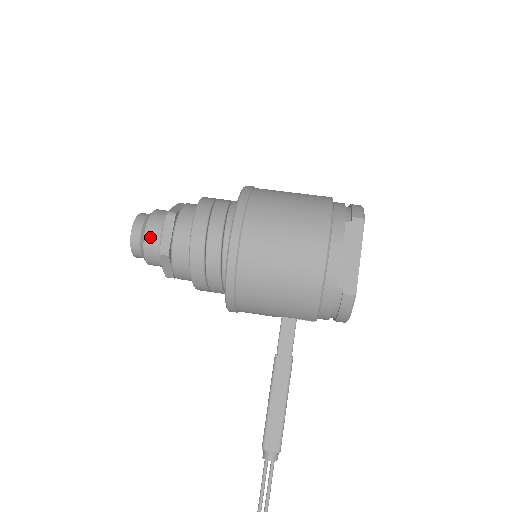
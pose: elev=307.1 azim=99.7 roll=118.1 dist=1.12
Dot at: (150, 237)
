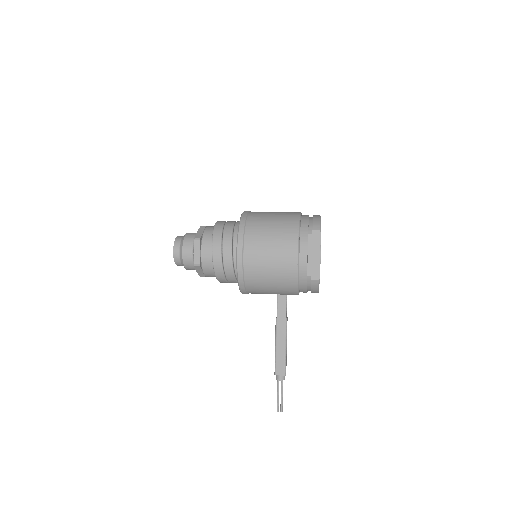
Dot at: (186, 255)
